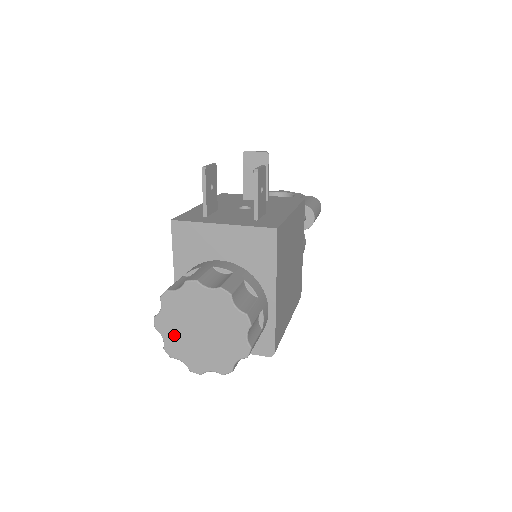
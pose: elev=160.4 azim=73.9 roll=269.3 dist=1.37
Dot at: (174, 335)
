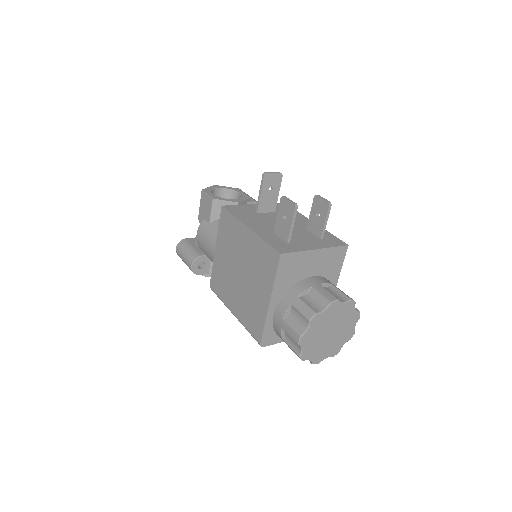
Dot at: (311, 344)
